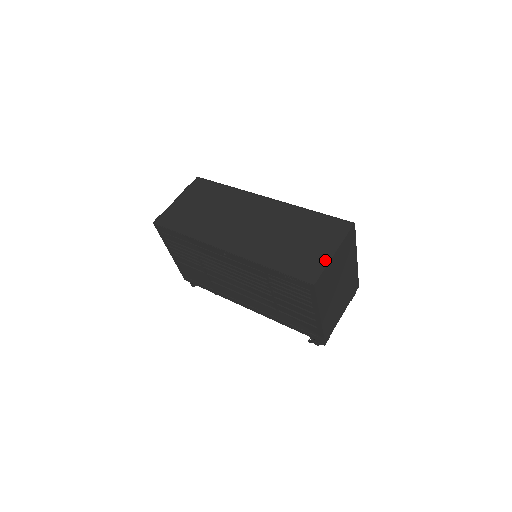
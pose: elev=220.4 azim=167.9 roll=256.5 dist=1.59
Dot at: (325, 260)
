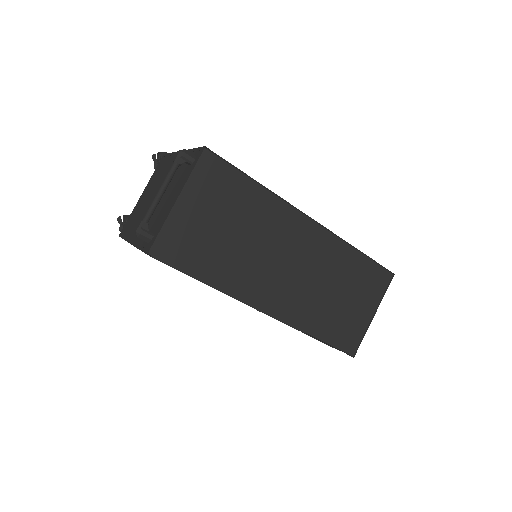
Dot at: (365, 325)
